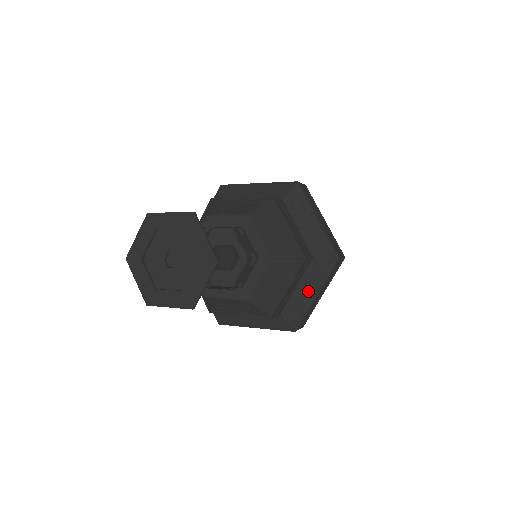
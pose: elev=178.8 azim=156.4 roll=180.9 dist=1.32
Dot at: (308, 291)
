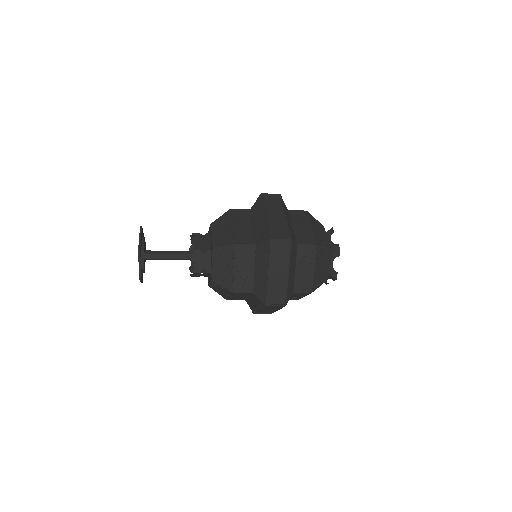
Dot at: (255, 304)
